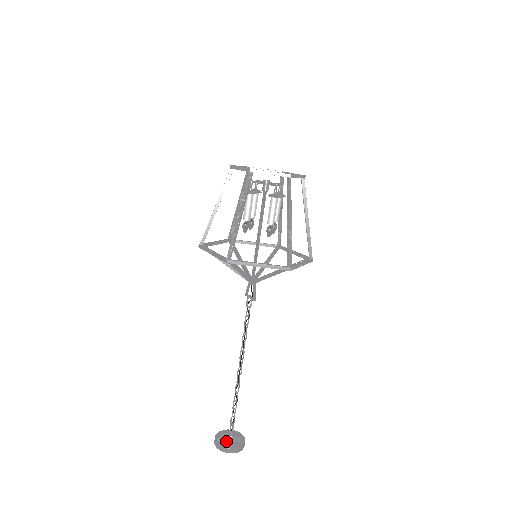
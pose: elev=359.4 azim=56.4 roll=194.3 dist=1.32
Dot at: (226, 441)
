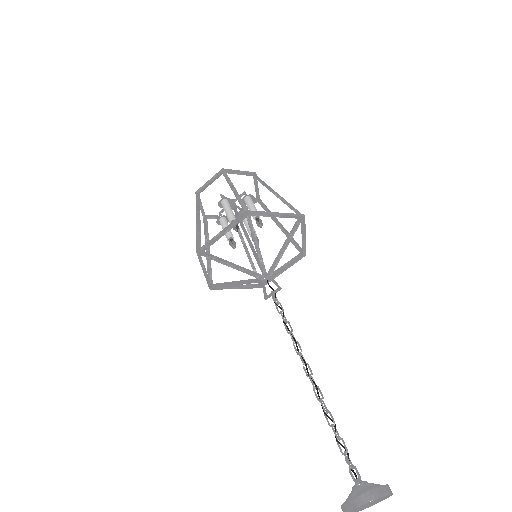
Dot at: (364, 487)
